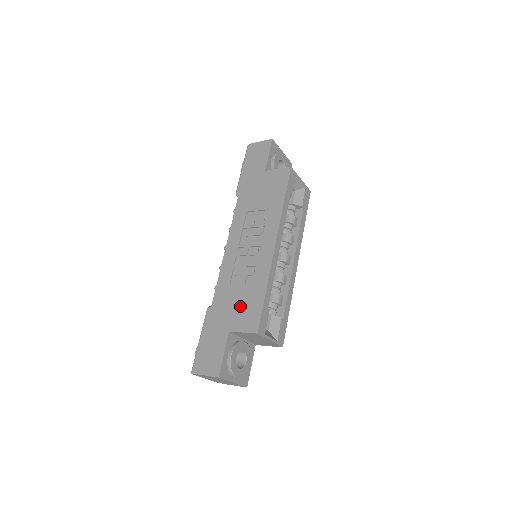
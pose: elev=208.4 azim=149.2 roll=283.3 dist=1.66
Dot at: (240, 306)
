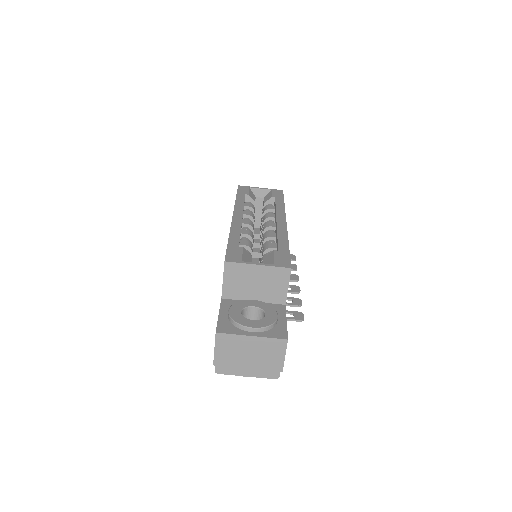
Dot at: occluded
